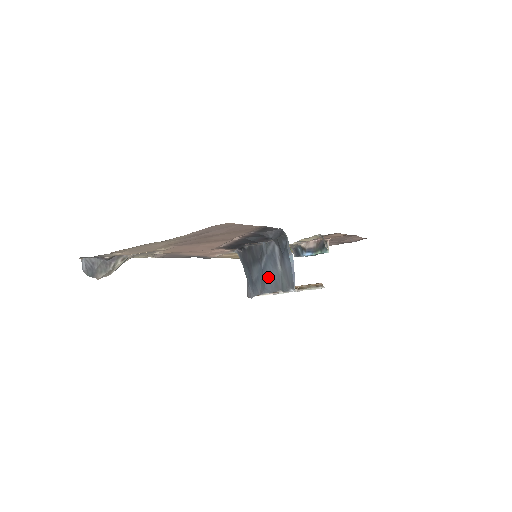
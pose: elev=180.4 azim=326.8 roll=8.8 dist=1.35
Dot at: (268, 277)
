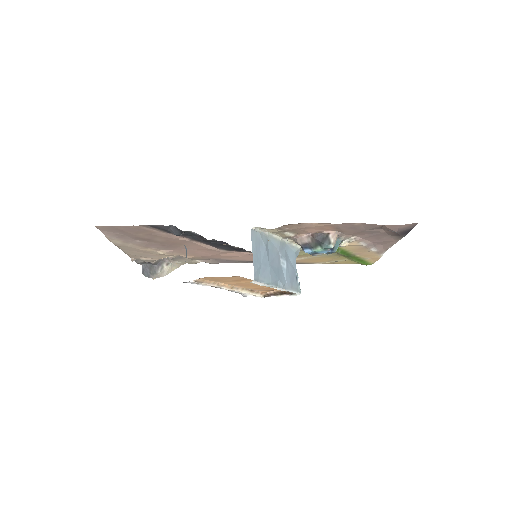
Dot at: occluded
